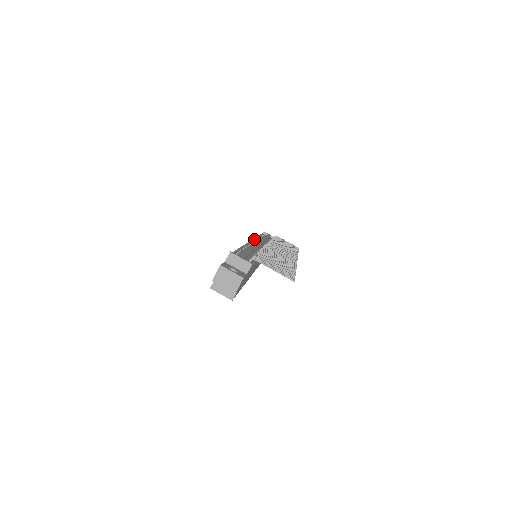
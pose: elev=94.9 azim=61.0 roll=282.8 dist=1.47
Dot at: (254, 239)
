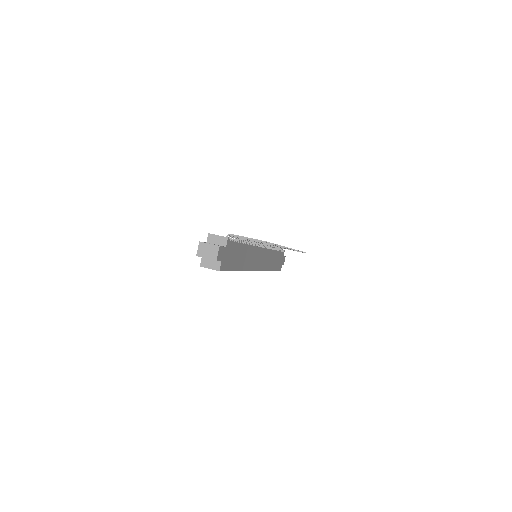
Dot at: occluded
